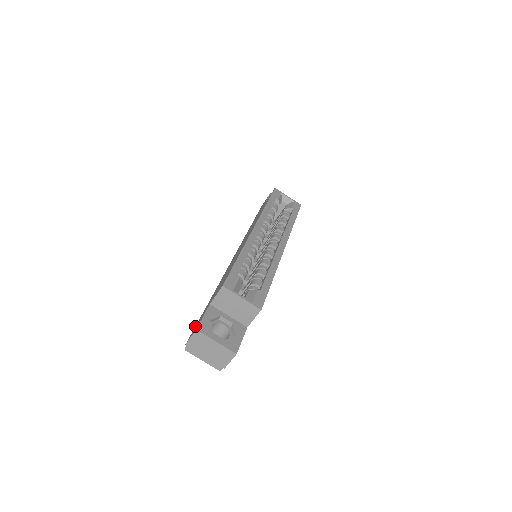
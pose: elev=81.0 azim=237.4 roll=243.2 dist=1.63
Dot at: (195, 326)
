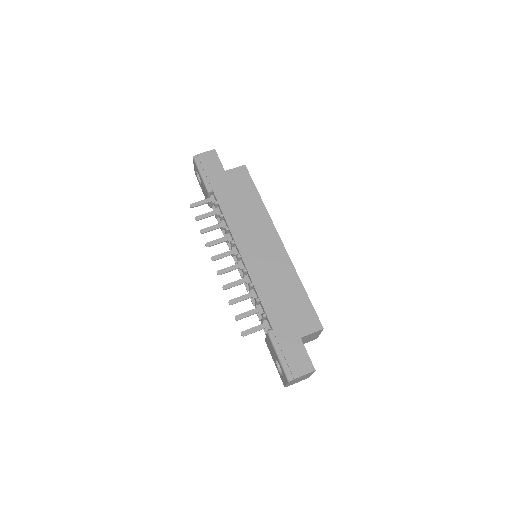
Dot at: (285, 356)
